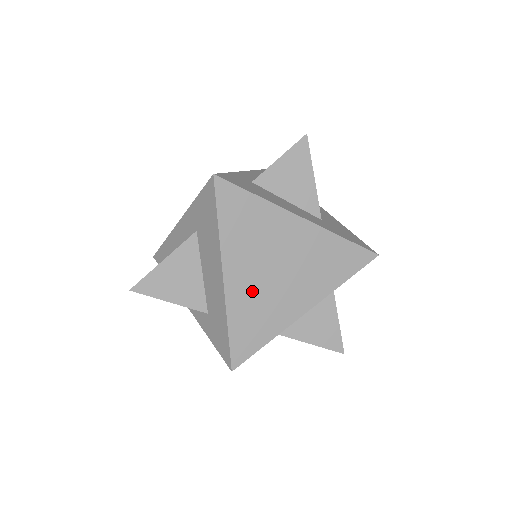
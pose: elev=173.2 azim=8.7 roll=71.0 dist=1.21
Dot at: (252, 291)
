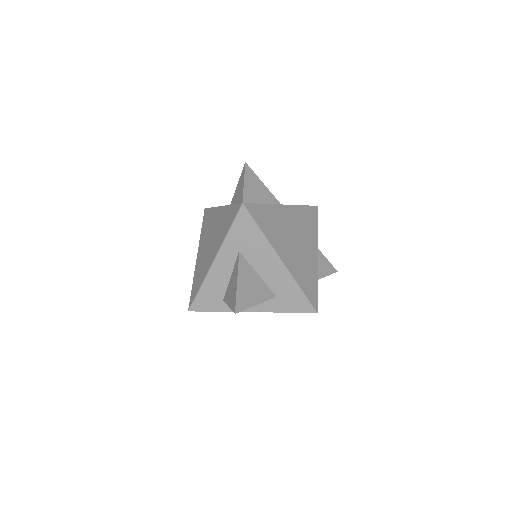
Dot at: (295, 260)
